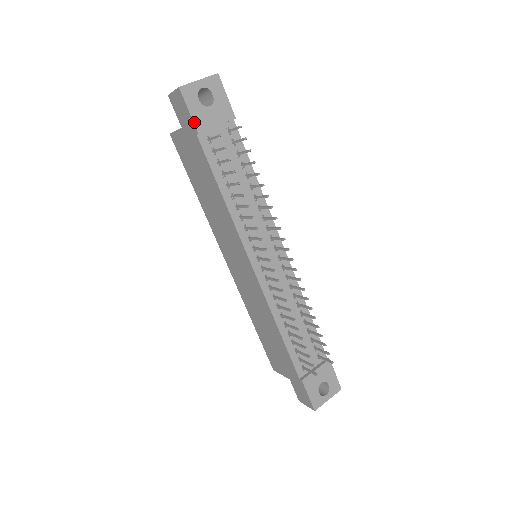
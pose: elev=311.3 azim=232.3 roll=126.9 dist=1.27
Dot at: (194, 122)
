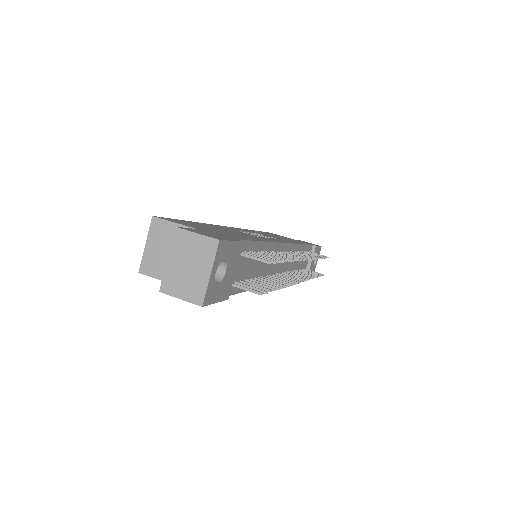
Dot at: (222, 300)
